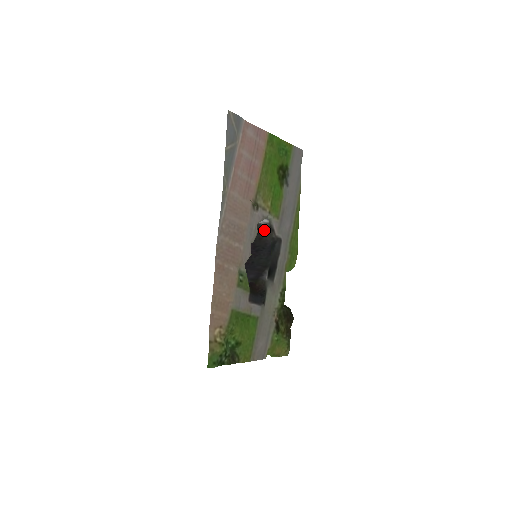
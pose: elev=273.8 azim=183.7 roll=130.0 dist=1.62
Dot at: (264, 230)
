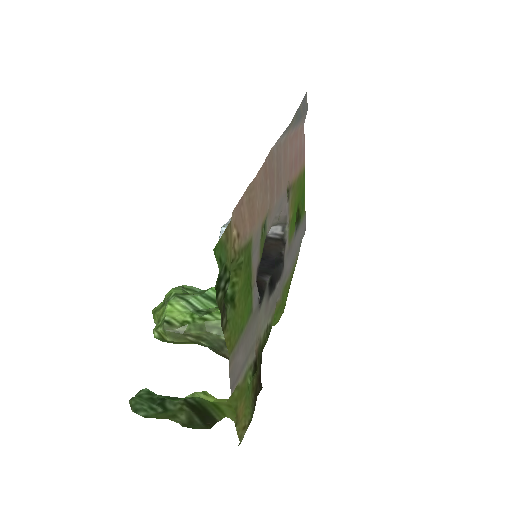
Dot at: (270, 242)
